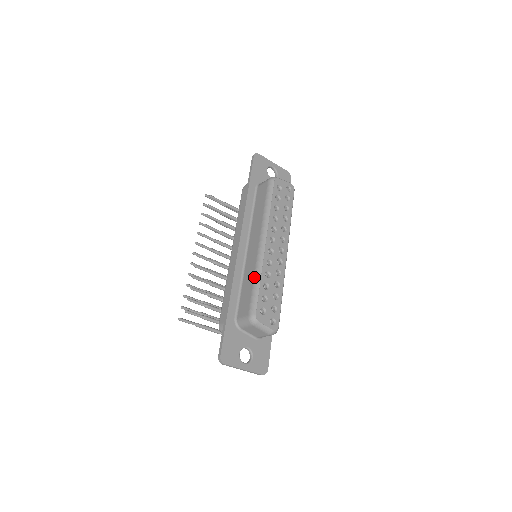
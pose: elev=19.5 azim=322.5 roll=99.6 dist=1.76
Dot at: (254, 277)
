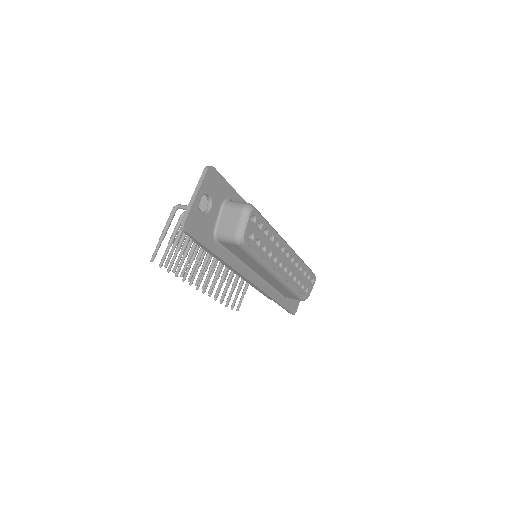
Dot at: (288, 290)
